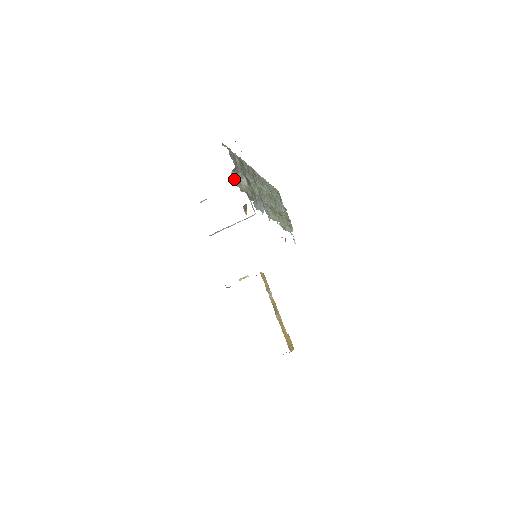
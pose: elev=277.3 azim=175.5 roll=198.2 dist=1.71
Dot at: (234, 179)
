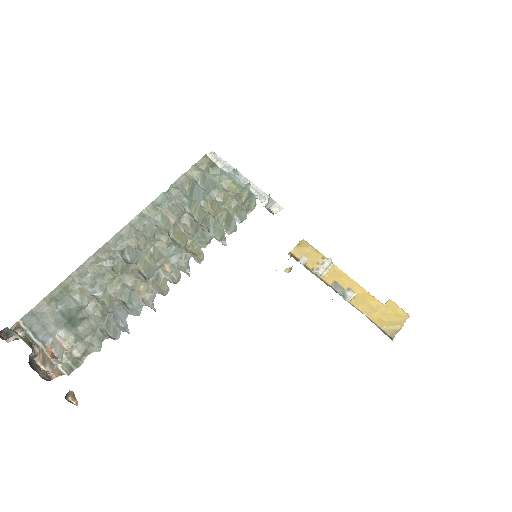
Dot at: (45, 363)
